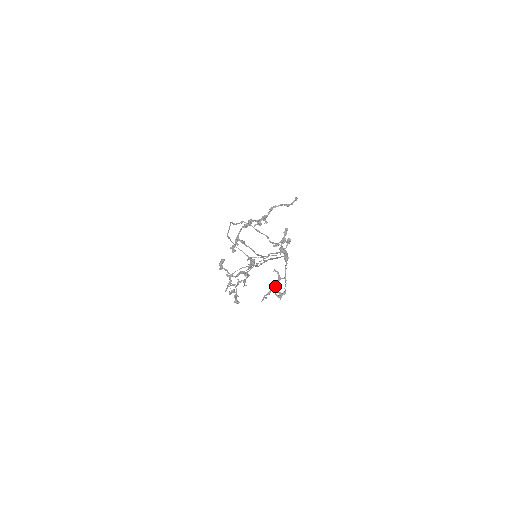
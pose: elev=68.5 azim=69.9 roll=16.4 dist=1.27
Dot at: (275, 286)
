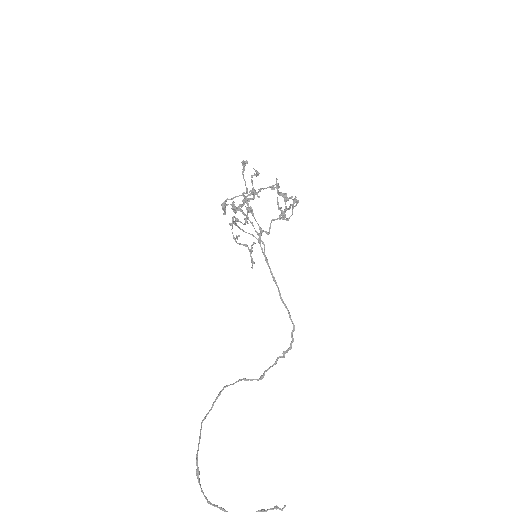
Dot at: (285, 198)
